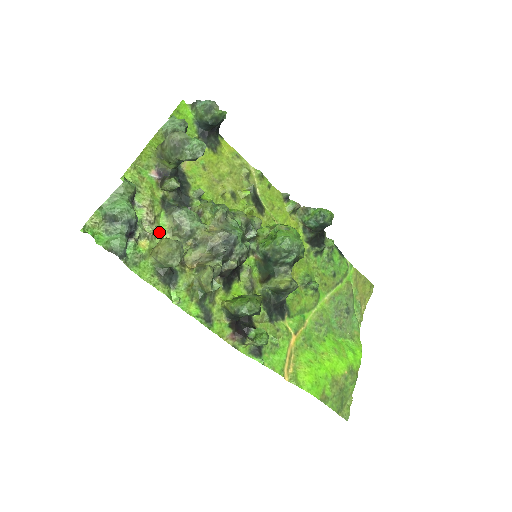
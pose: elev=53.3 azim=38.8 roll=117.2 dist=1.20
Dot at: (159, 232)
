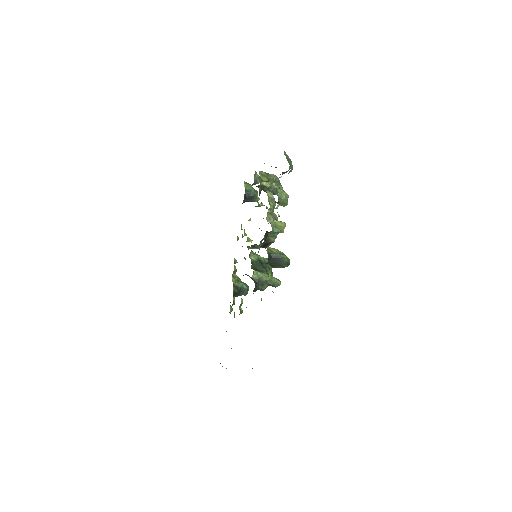
Dot at: occluded
